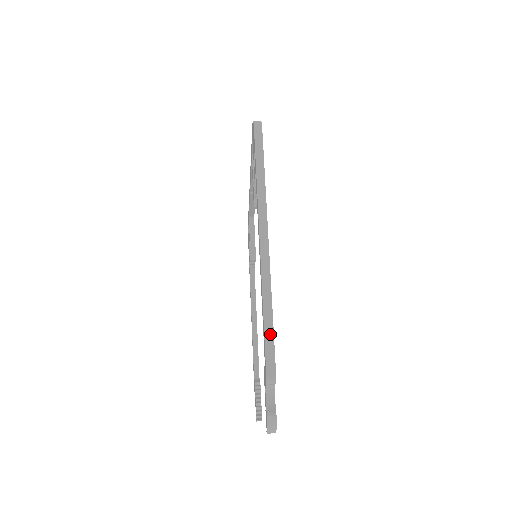
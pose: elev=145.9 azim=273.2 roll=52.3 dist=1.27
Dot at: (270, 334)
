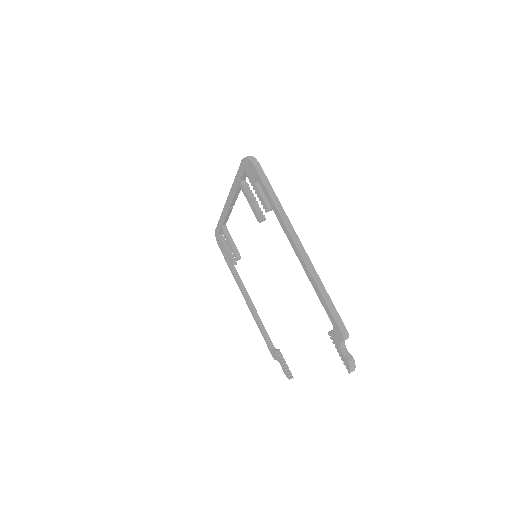
Dot at: (333, 308)
